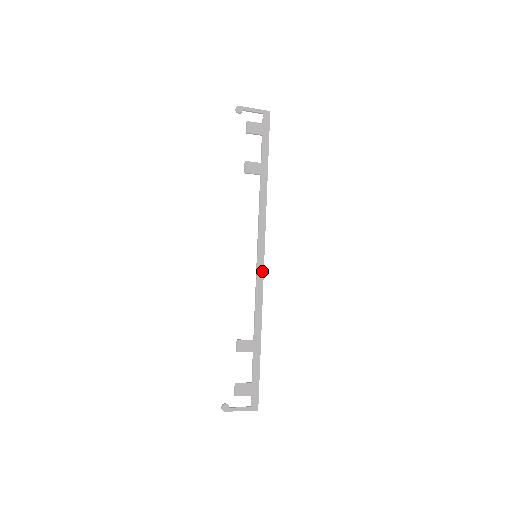
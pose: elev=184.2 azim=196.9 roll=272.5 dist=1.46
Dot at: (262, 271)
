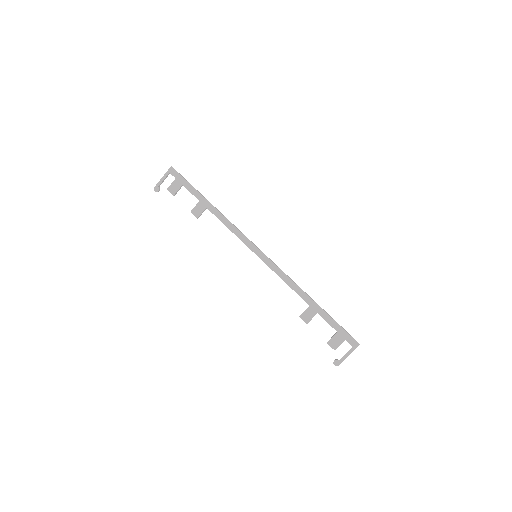
Dot at: (269, 261)
